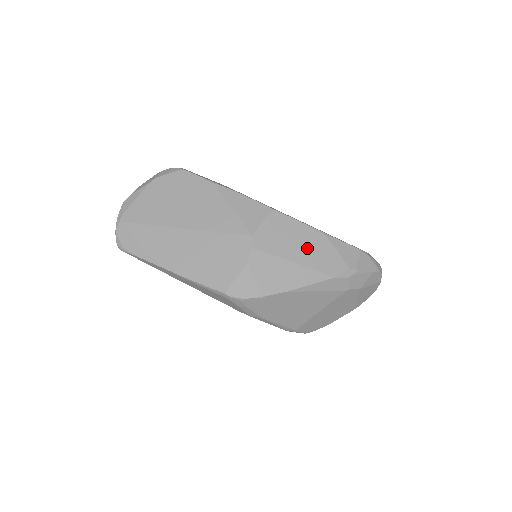
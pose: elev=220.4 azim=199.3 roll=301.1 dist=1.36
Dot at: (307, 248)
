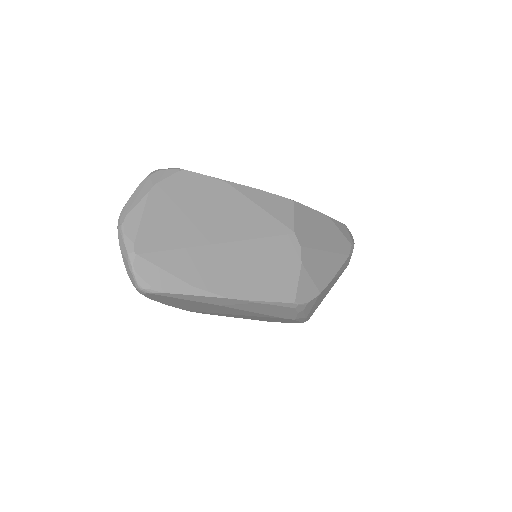
Dot at: (326, 234)
